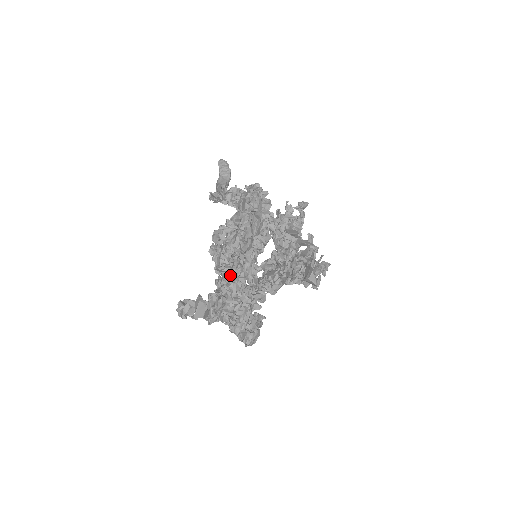
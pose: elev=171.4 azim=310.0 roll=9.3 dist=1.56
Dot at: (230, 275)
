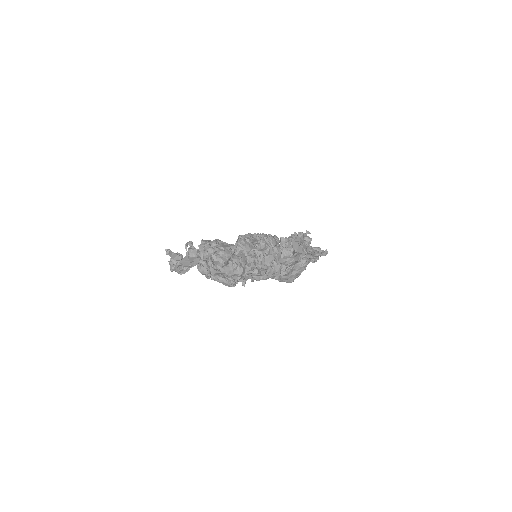
Dot at: occluded
